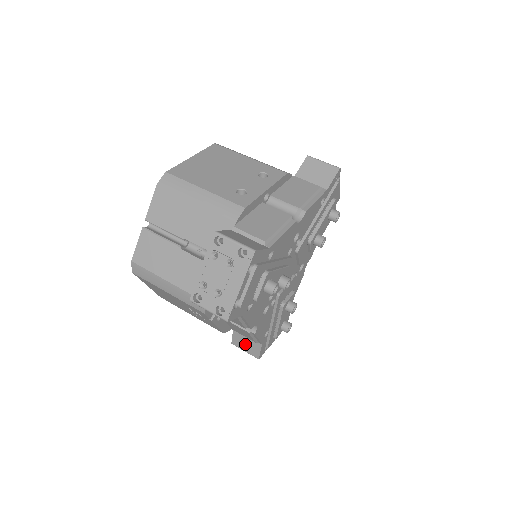
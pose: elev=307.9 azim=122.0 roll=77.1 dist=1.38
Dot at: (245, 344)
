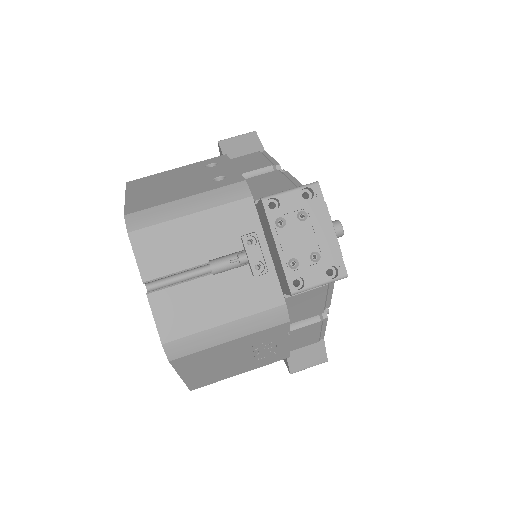
Dot at: (306, 358)
